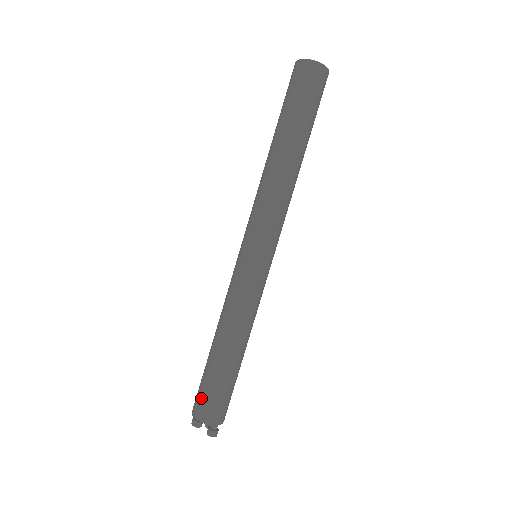
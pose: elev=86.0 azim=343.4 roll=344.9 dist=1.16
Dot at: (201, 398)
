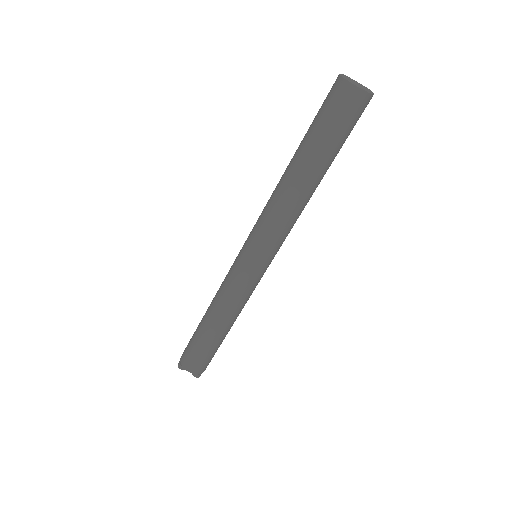
Dot at: (193, 358)
